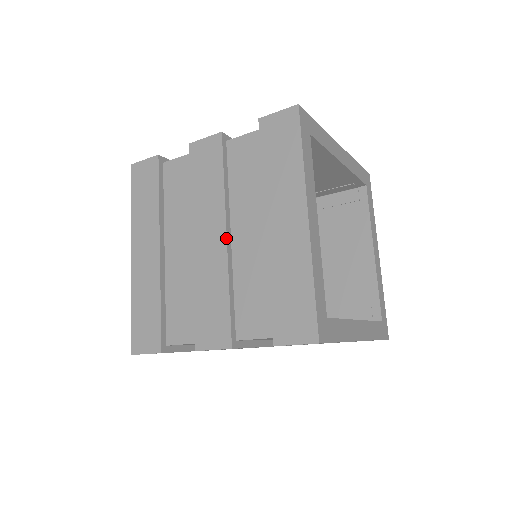
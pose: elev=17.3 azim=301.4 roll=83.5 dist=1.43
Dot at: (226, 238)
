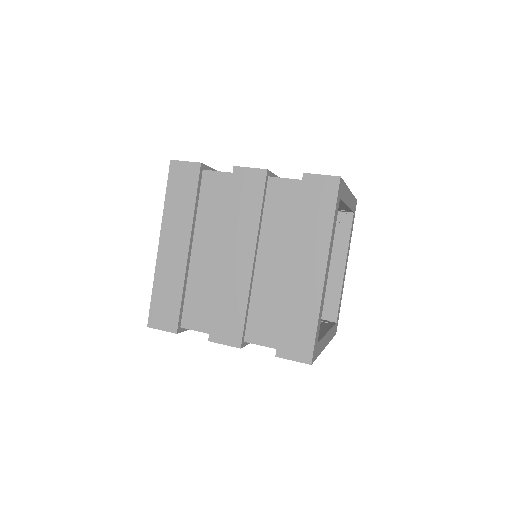
Dot at: occluded
